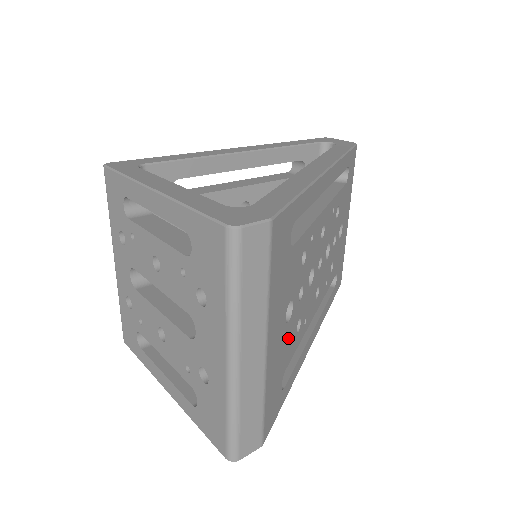
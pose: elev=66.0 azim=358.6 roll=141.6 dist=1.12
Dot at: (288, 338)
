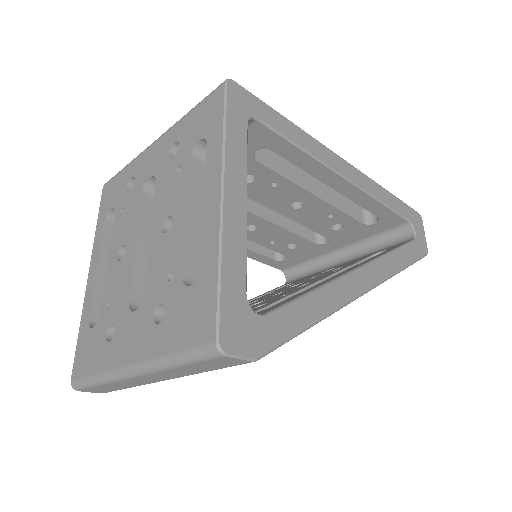
Dot at: occluded
